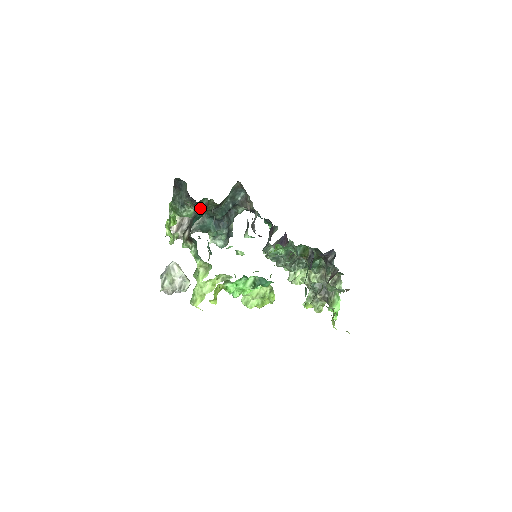
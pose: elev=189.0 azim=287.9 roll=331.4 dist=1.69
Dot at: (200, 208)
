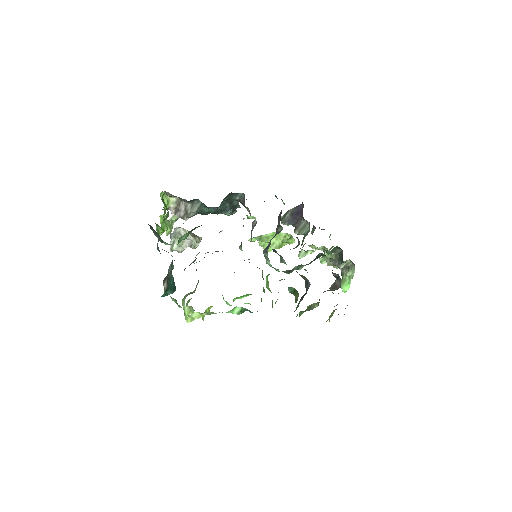
Dot at: (172, 276)
